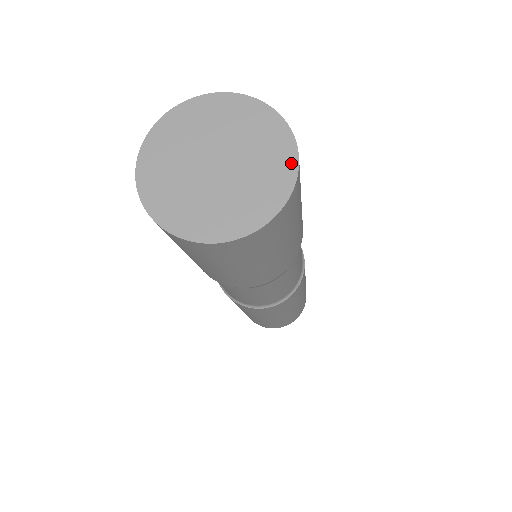
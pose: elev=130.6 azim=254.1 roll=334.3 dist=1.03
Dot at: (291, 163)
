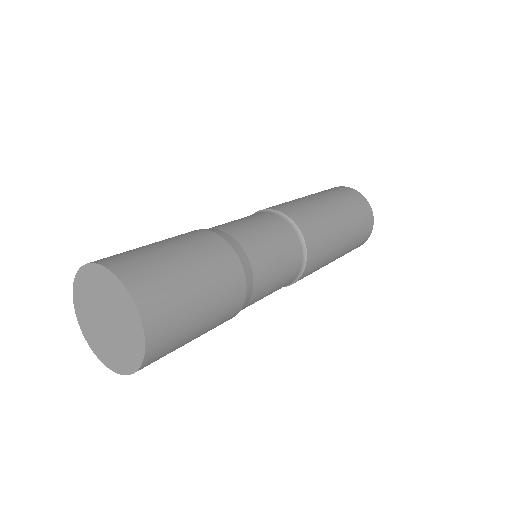
Dot at: (141, 350)
